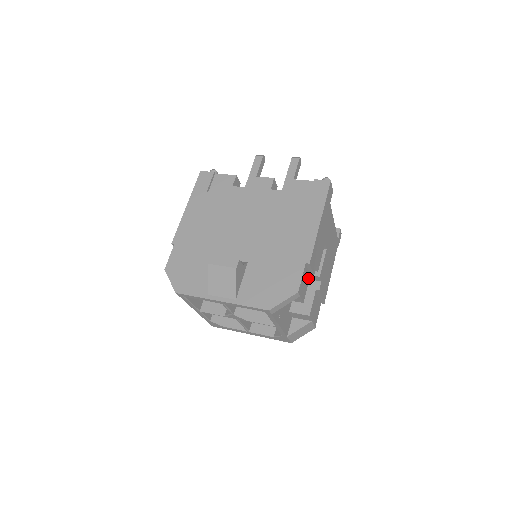
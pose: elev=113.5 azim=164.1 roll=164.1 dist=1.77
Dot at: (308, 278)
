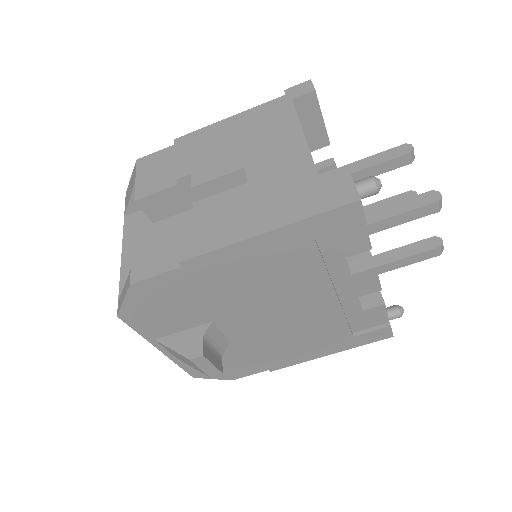
Dot at: occluded
